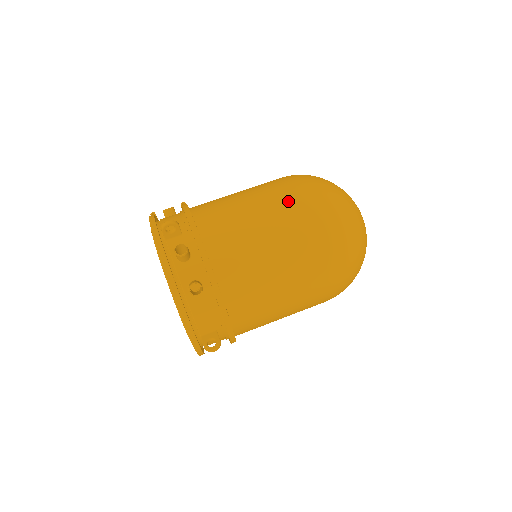
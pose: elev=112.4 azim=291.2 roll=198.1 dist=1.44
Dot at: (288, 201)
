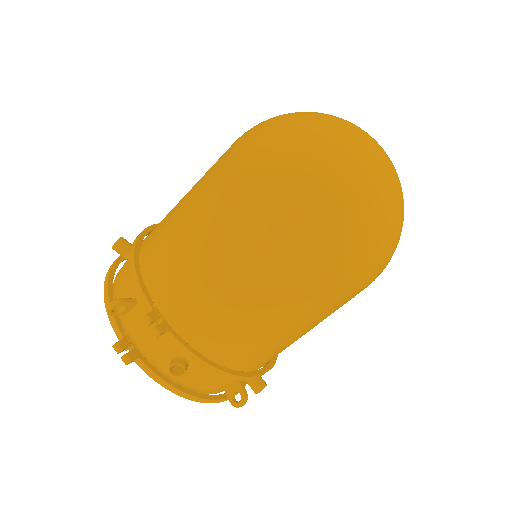
Dot at: occluded
